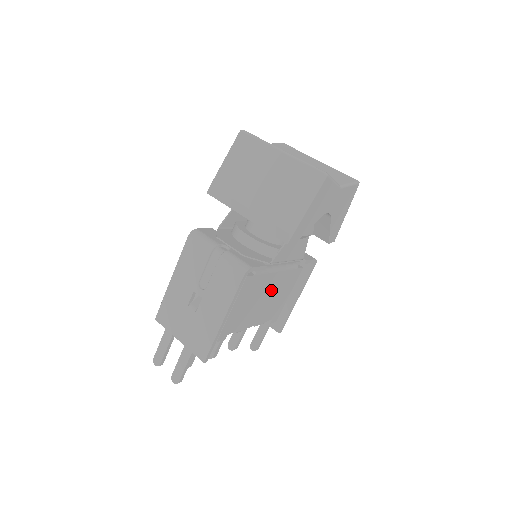
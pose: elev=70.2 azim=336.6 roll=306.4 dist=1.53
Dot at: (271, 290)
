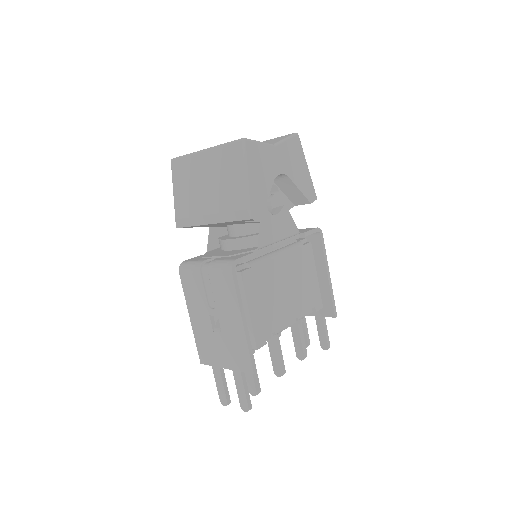
Dot at: (287, 277)
